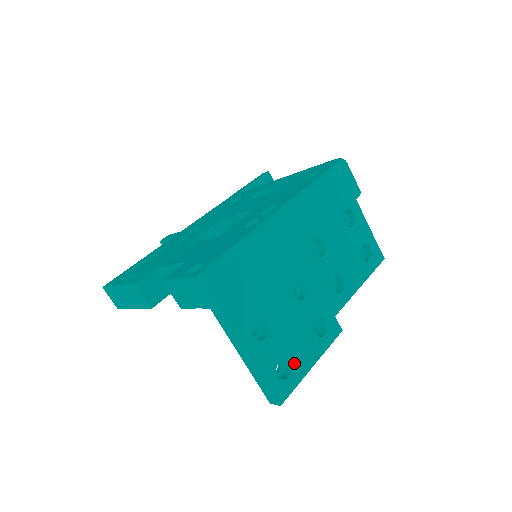
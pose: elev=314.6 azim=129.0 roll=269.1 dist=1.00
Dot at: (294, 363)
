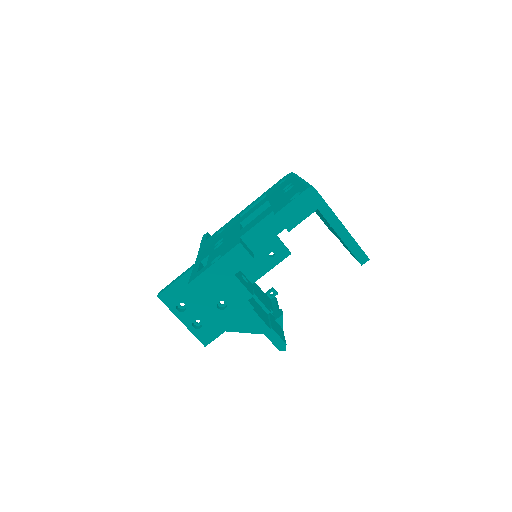
Dot at: occluded
